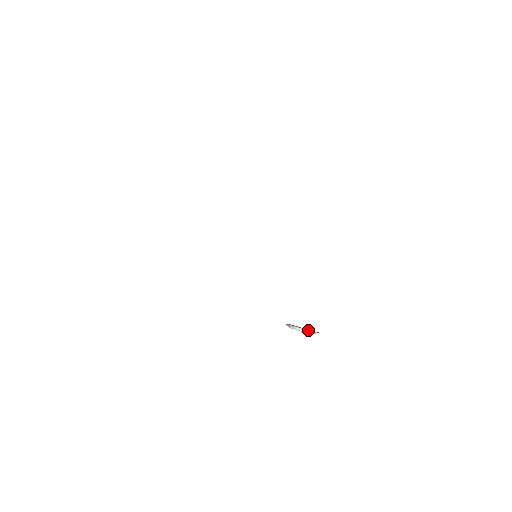
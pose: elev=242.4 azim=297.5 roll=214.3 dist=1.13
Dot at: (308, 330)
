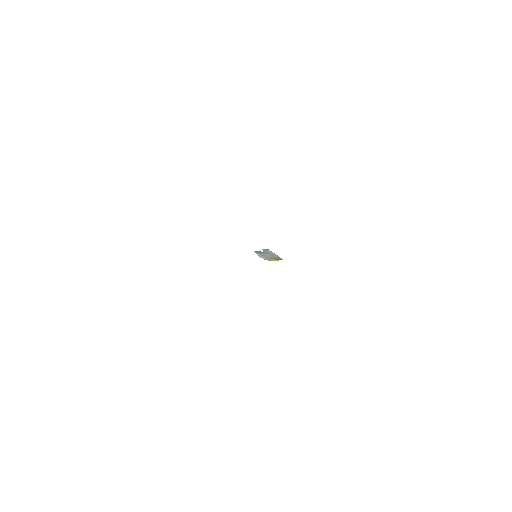
Dot at: (274, 258)
